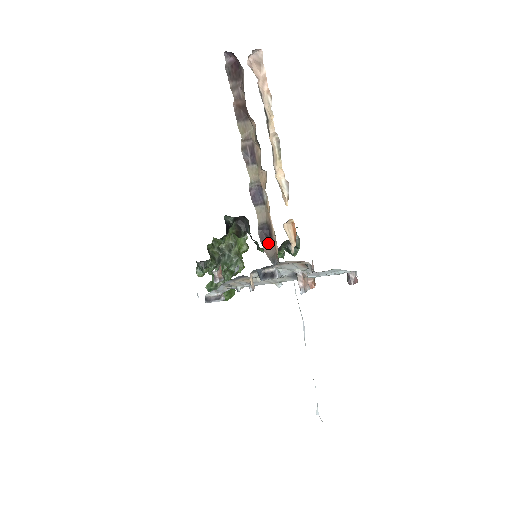
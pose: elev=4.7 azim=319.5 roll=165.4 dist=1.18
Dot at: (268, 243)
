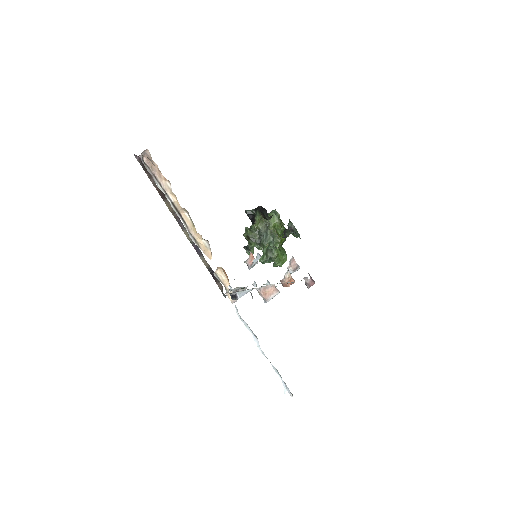
Dot at: (218, 280)
